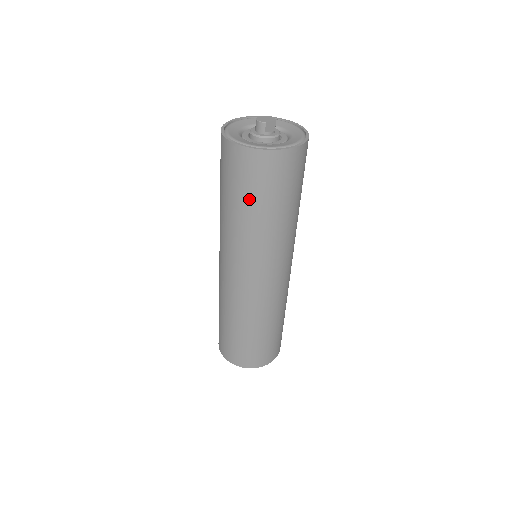
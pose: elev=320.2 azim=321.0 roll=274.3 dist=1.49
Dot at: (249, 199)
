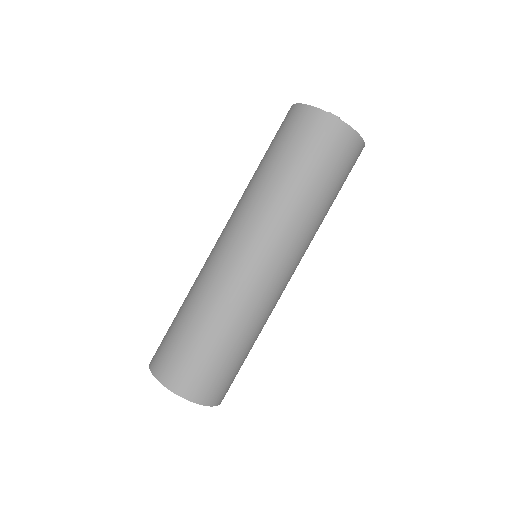
Dot at: (272, 150)
